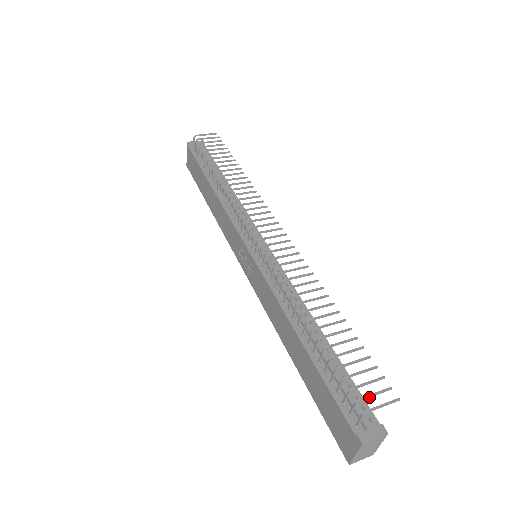
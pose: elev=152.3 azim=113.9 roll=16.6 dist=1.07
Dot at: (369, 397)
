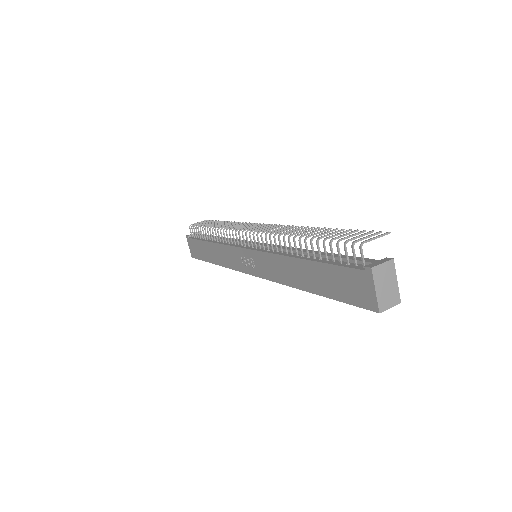
Dot at: (363, 239)
